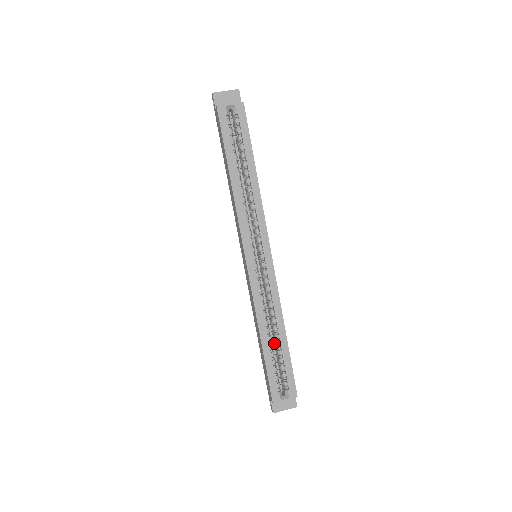
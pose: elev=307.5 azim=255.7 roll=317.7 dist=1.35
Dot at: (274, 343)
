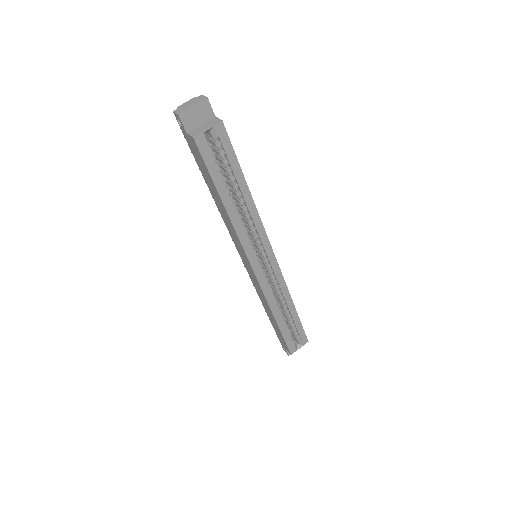
Dot at: (283, 313)
